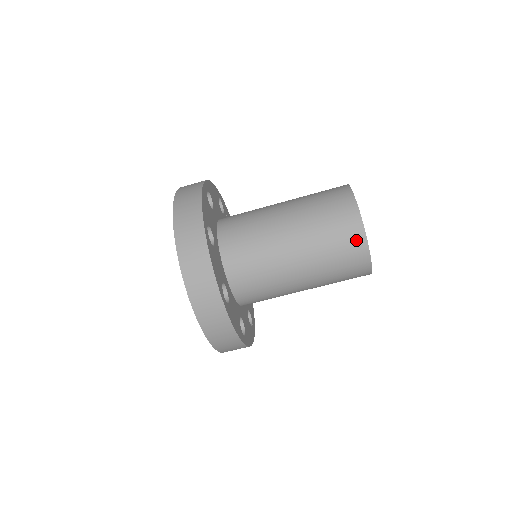
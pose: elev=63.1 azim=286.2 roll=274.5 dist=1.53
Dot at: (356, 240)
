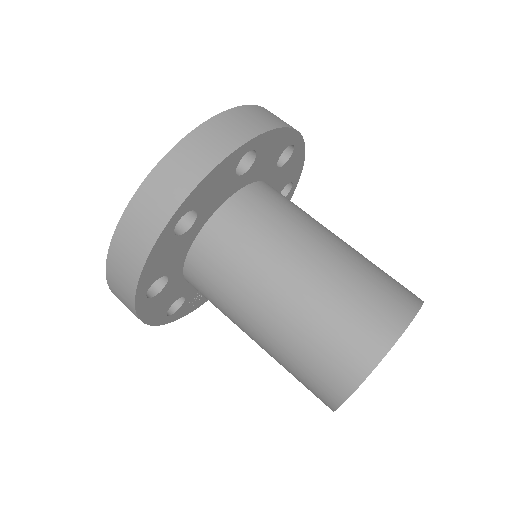
Dot at: occluded
